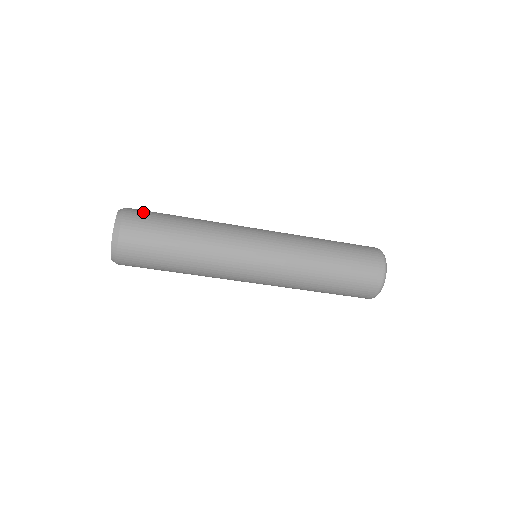
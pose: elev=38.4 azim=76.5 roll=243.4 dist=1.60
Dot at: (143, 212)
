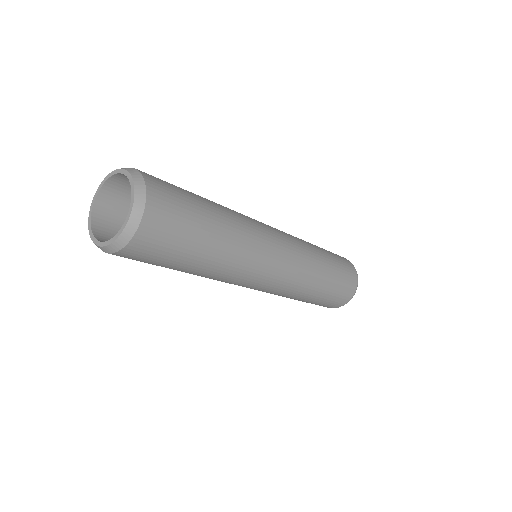
Dot at: (169, 203)
